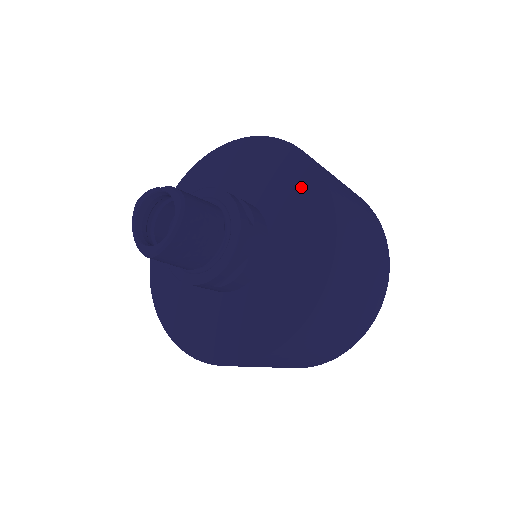
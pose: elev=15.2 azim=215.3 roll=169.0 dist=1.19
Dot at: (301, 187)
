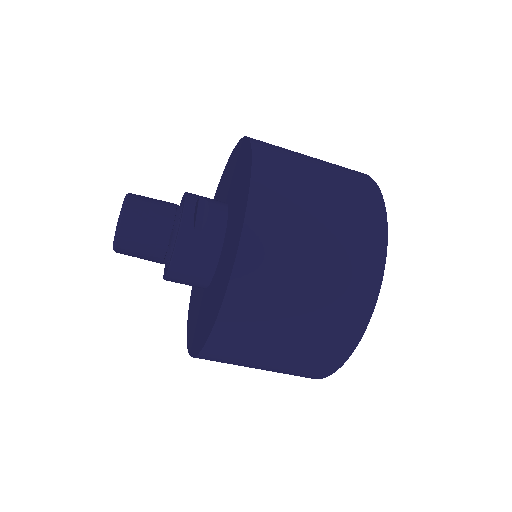
Dot at: (224, 179)
